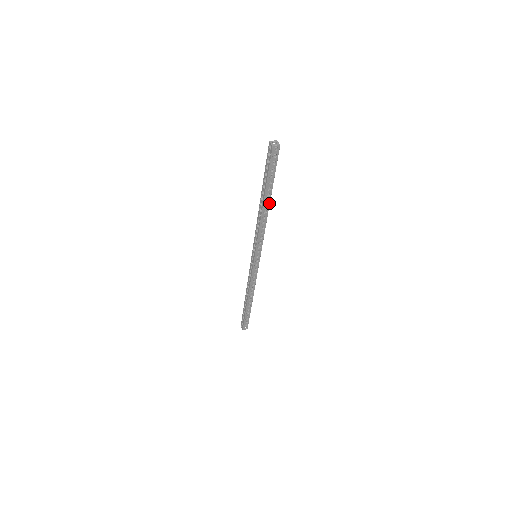
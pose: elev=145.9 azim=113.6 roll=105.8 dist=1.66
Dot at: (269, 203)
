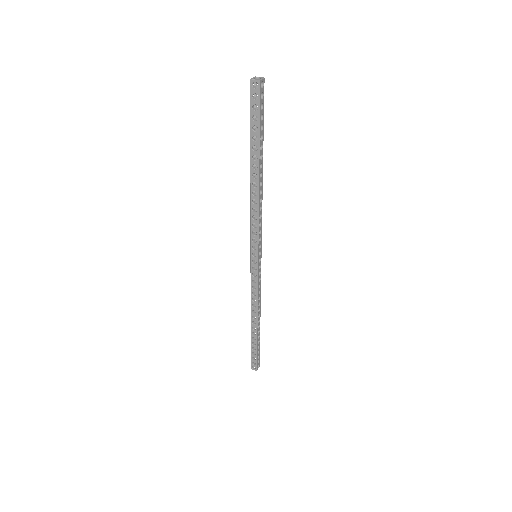
Dot at: (258, 173)
